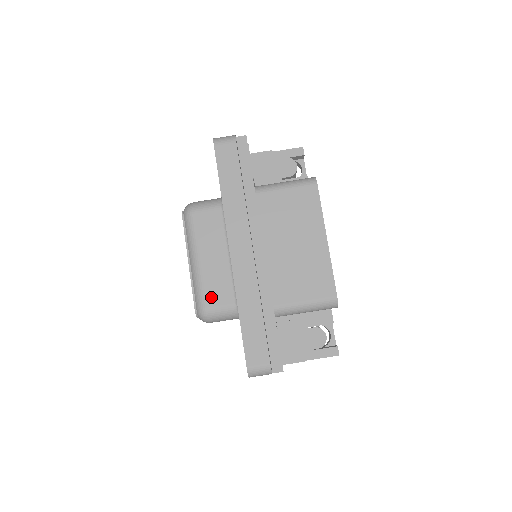
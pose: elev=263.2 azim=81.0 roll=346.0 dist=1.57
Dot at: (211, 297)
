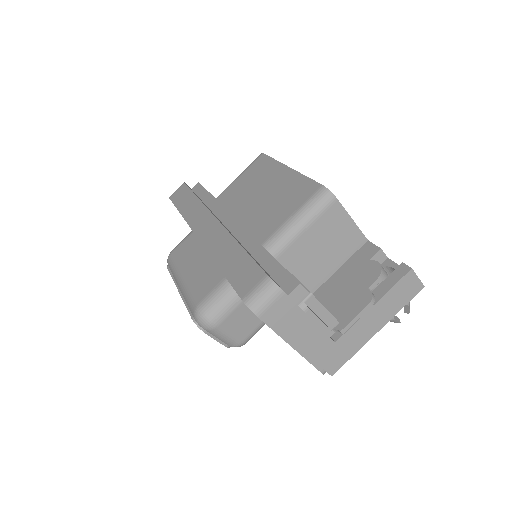
Dot at: (200, 292)
